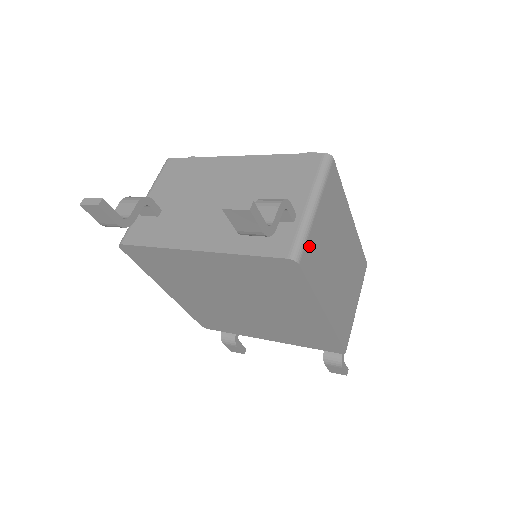
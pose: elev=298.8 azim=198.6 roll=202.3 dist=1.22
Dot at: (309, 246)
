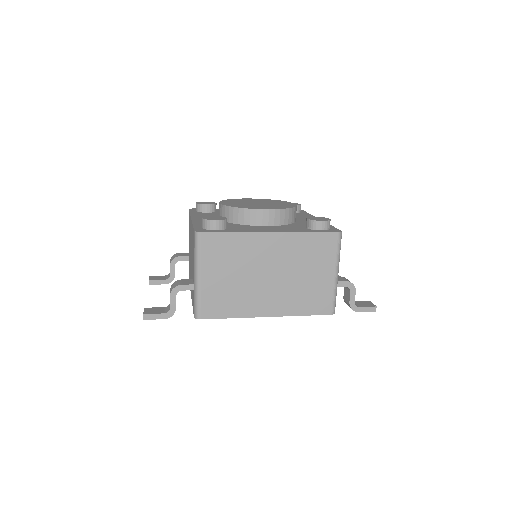
Dot at: (206, 302)
